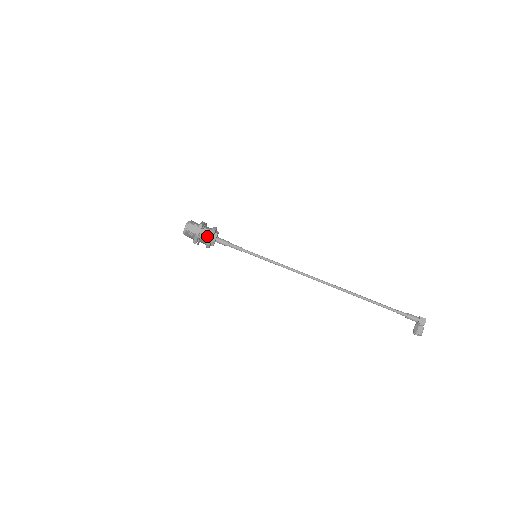
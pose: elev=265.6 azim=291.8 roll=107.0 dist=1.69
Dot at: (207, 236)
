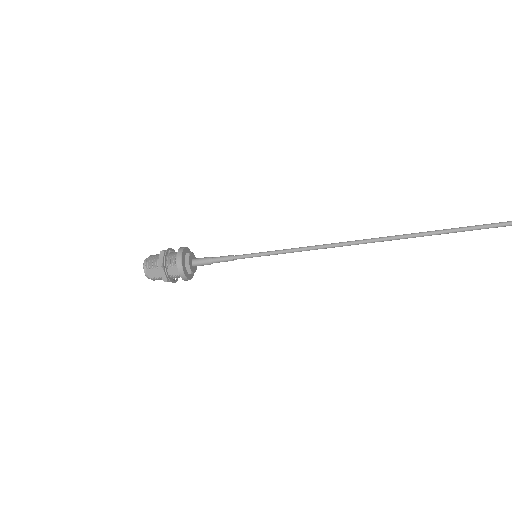
Dot at: (178, 273)
